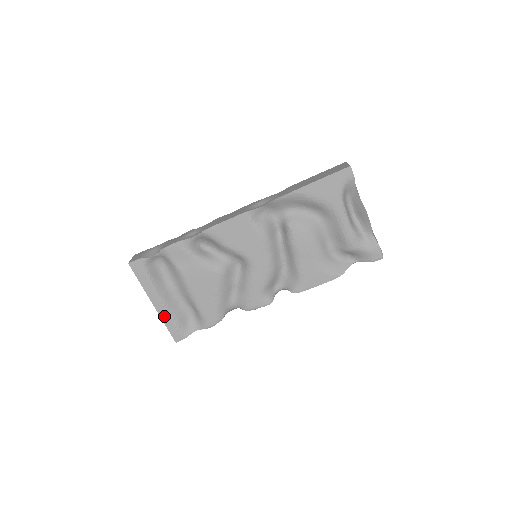
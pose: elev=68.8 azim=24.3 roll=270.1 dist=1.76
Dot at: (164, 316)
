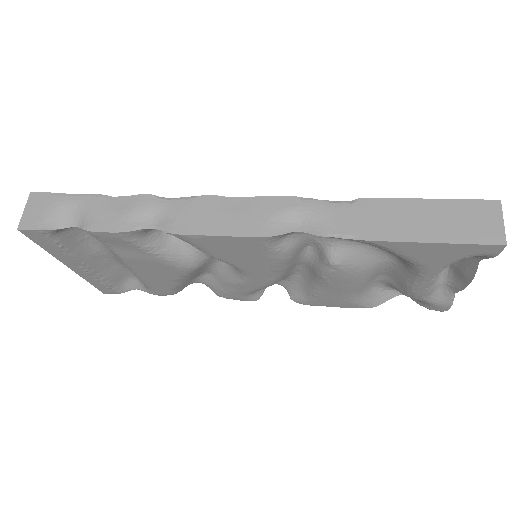
Dot at: (87, 277)
